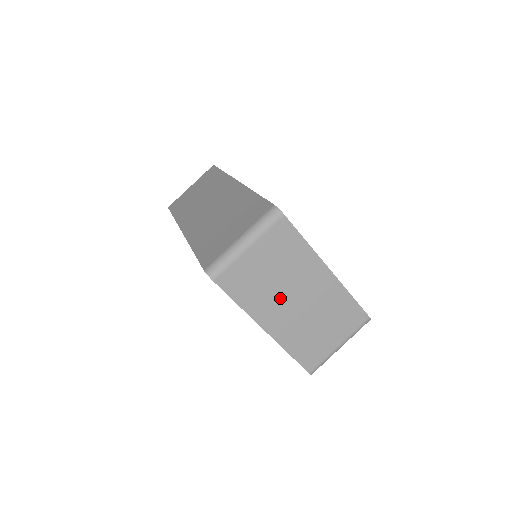
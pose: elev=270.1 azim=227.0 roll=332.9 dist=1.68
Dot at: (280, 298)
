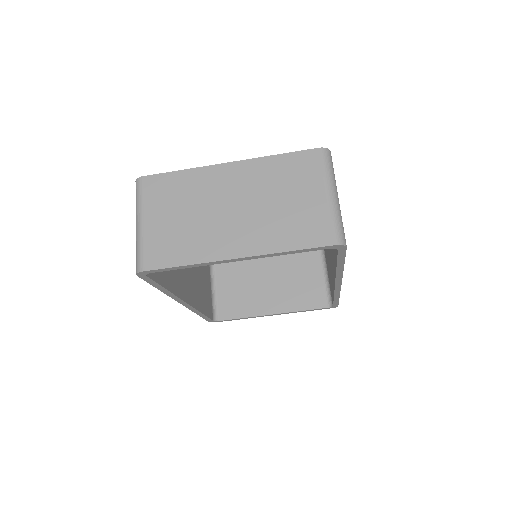
Dot at: (215, 224)
